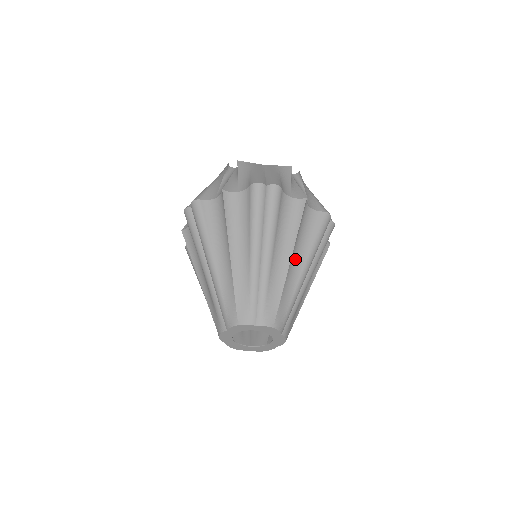
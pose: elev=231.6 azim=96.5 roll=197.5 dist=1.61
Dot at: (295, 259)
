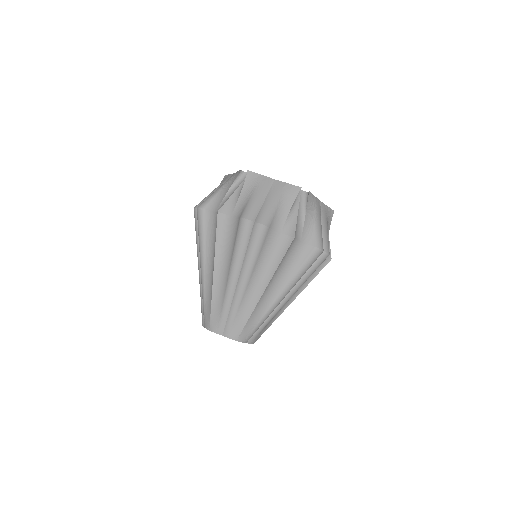
Dot at: occluded
